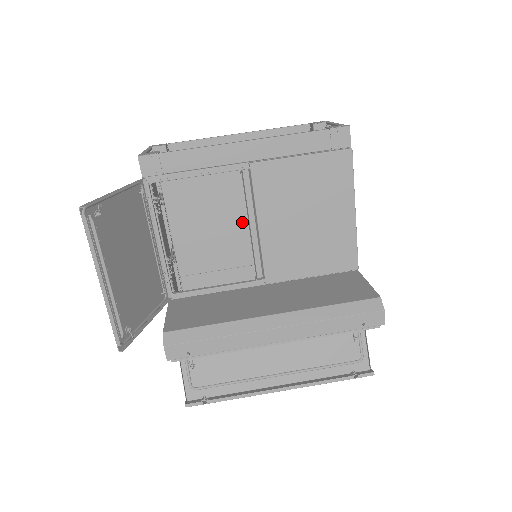
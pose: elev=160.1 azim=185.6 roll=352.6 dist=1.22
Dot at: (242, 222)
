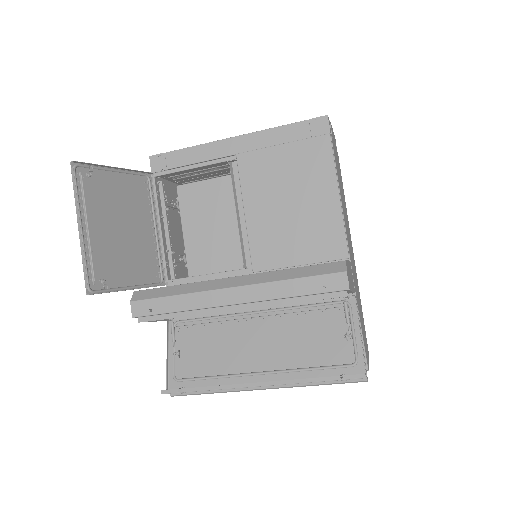
Dot at: occluded
